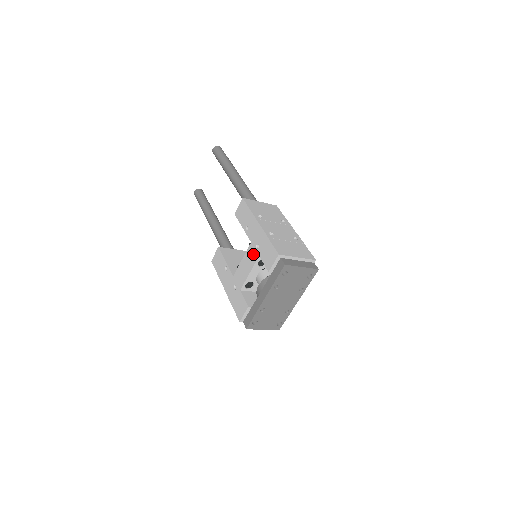
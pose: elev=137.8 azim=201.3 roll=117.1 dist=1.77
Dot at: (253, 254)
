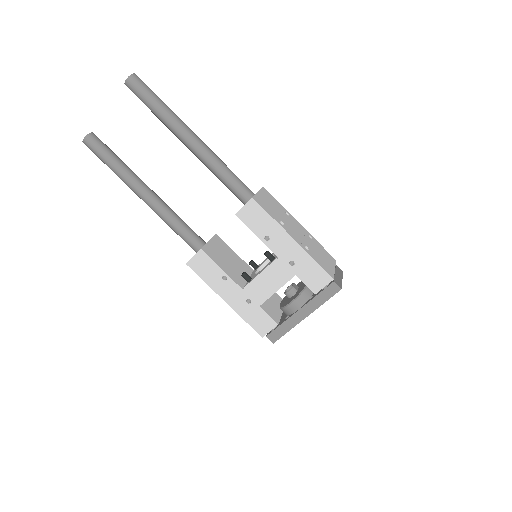
Dot at: (284, 271)
